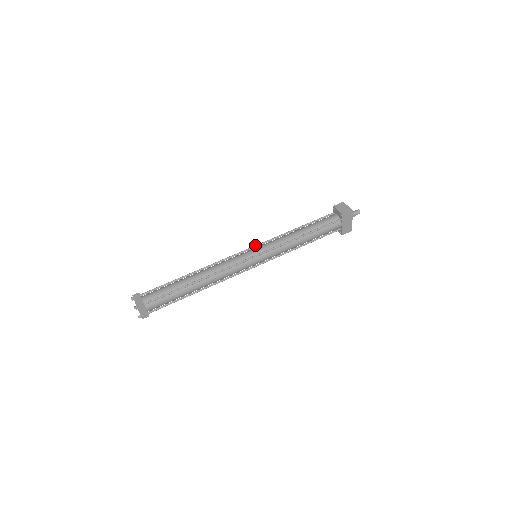
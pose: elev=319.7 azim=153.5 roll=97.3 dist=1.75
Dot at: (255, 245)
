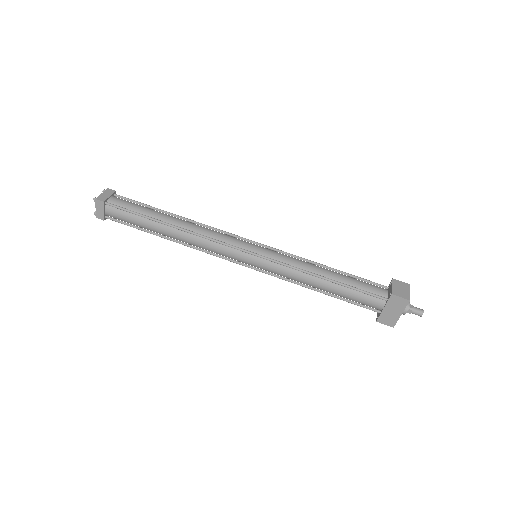
Dot at: occluded
